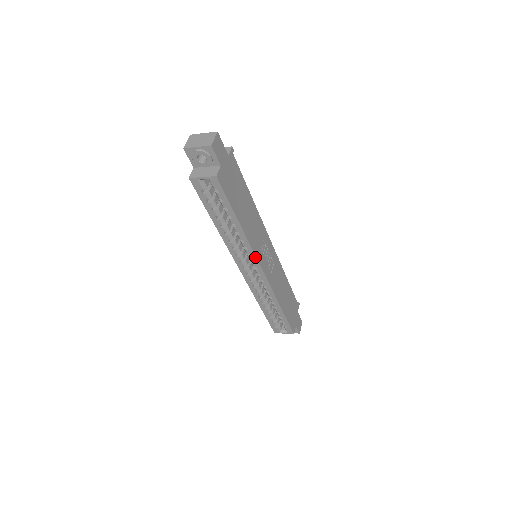
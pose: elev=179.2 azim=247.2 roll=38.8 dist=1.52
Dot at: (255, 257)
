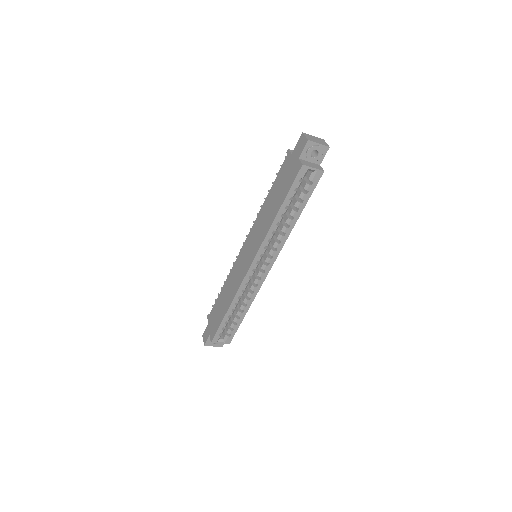
Dot at: occluded
